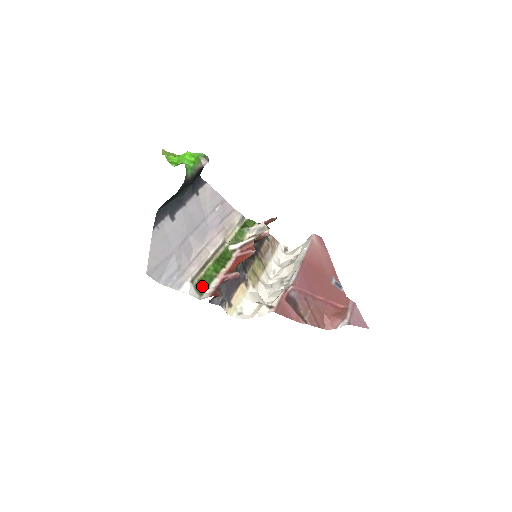
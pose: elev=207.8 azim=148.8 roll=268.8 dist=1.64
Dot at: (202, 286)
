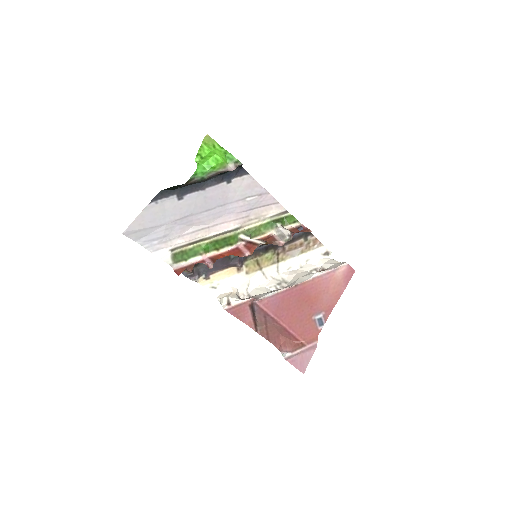
Dot at: (181, 257)
